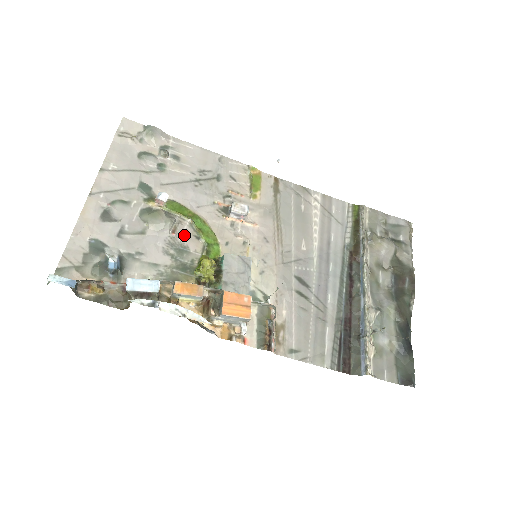
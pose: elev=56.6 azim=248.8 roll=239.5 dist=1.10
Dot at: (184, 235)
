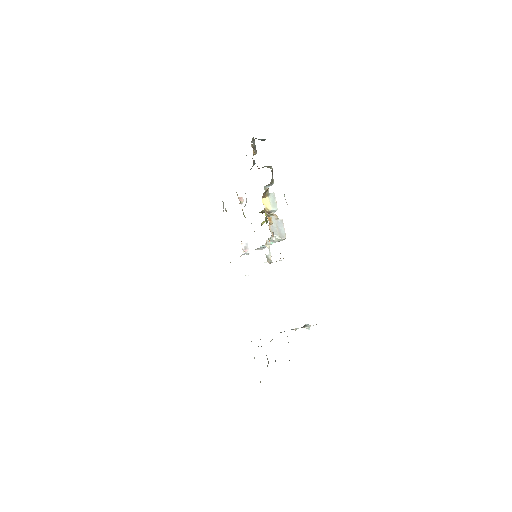
Dot at: occluded
